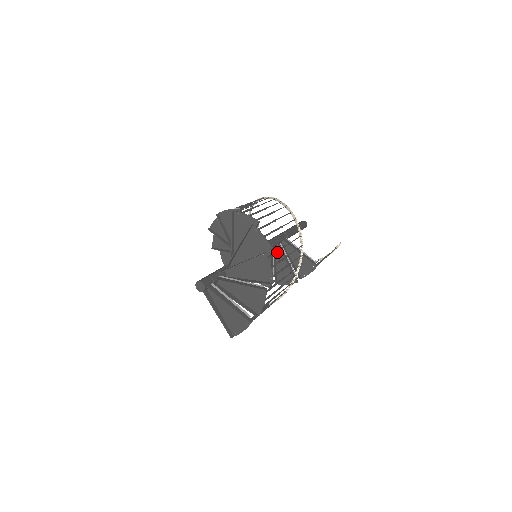
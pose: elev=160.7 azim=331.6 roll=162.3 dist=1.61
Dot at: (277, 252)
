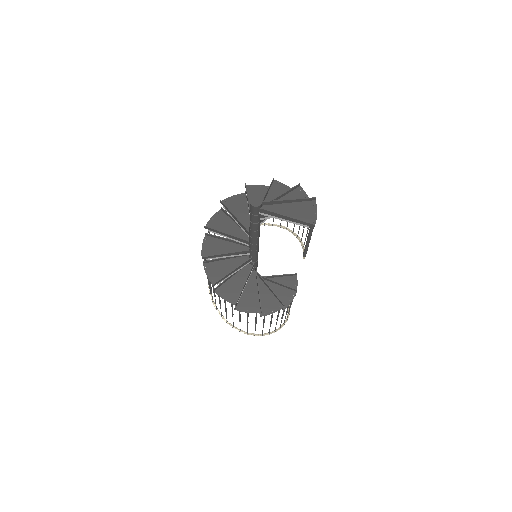
Dot at: occluded
